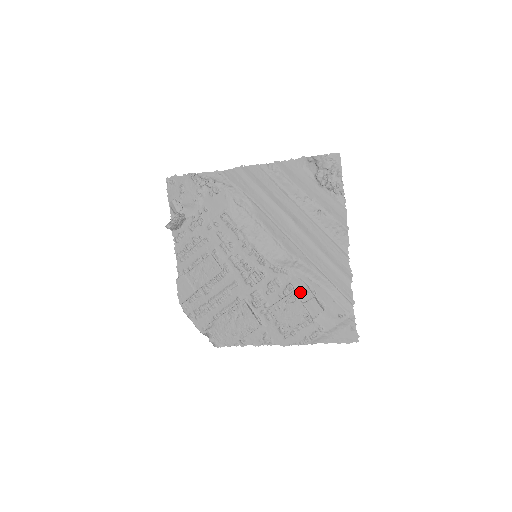
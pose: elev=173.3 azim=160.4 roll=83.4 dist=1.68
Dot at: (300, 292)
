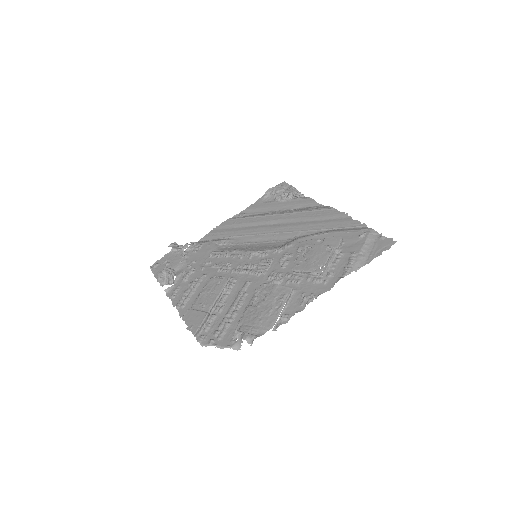
Dot at: occluded
